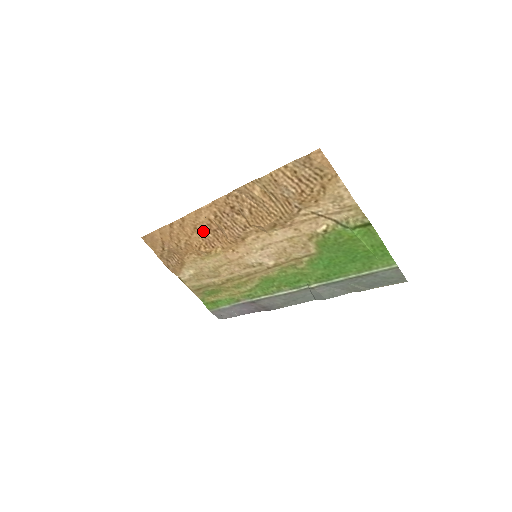
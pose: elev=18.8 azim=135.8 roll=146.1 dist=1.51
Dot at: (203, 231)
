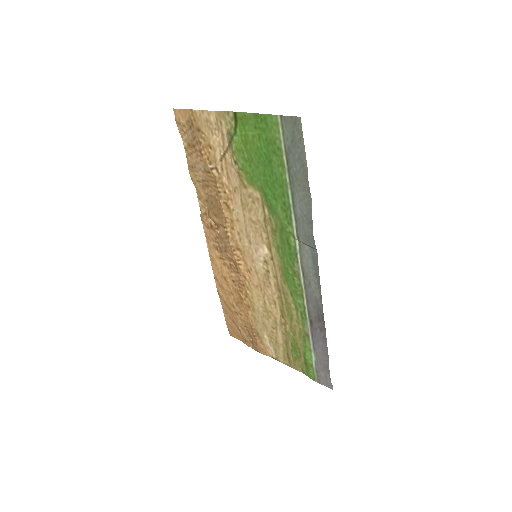
Dot at: (229, 276)
